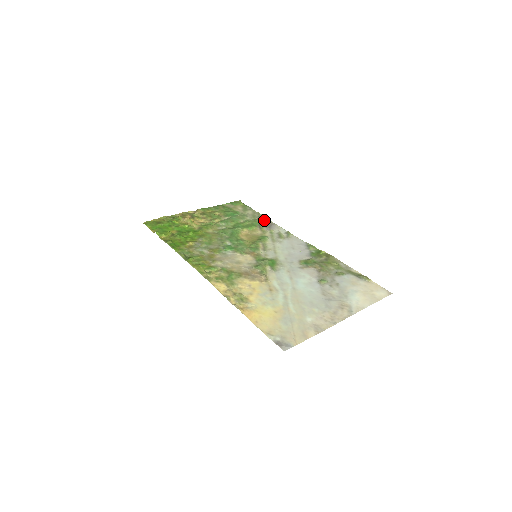
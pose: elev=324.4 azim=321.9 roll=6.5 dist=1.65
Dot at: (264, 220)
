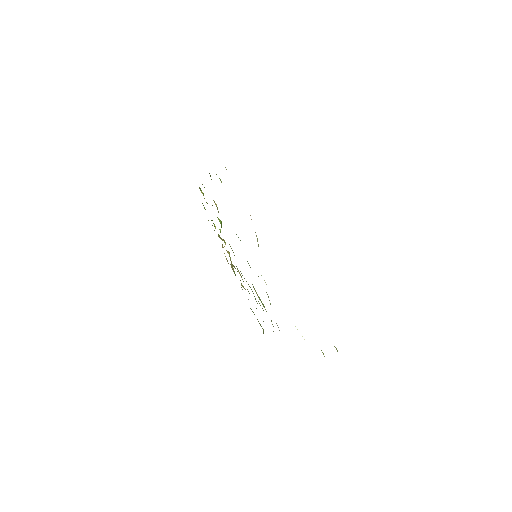
Dot at: occluded
